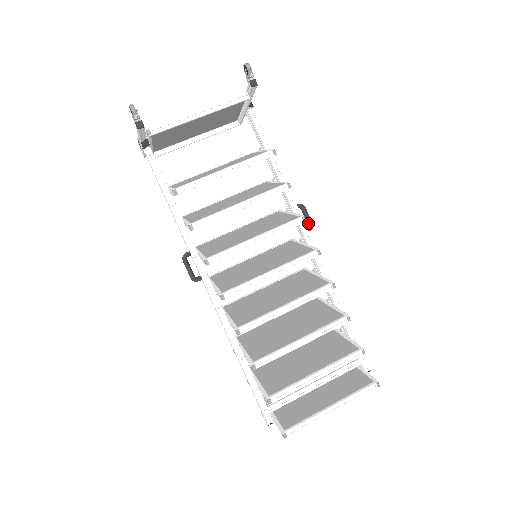
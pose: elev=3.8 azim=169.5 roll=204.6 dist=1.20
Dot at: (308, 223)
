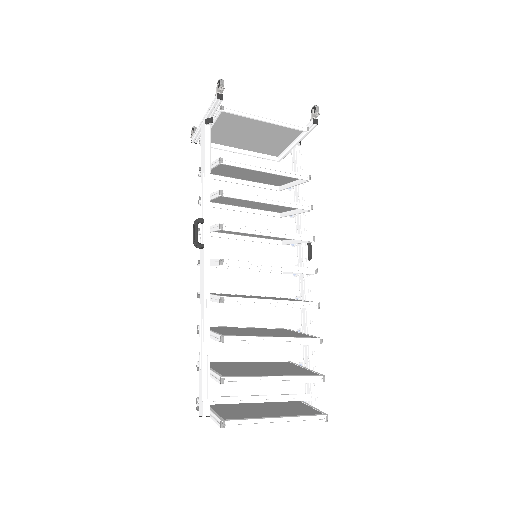
Dot at: (308, 254)
